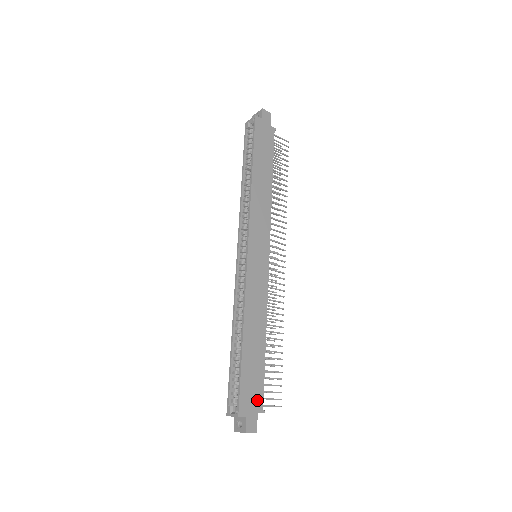
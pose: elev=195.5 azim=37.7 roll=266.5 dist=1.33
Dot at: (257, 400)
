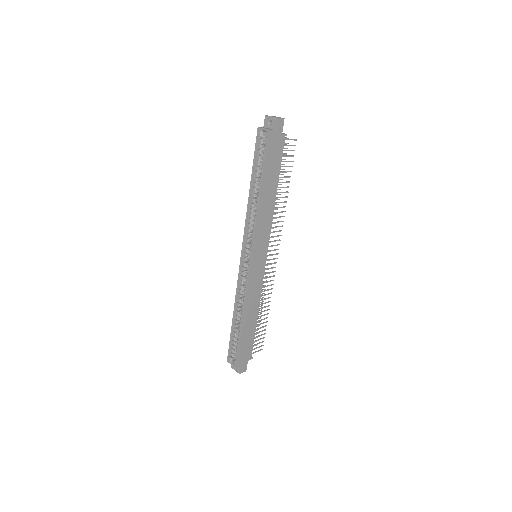
Dot at: (248, 354)
